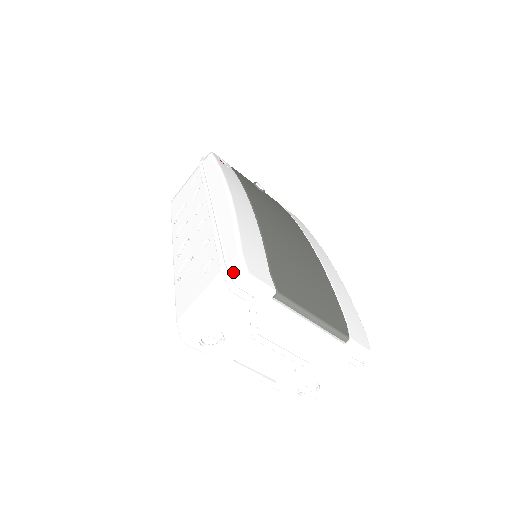
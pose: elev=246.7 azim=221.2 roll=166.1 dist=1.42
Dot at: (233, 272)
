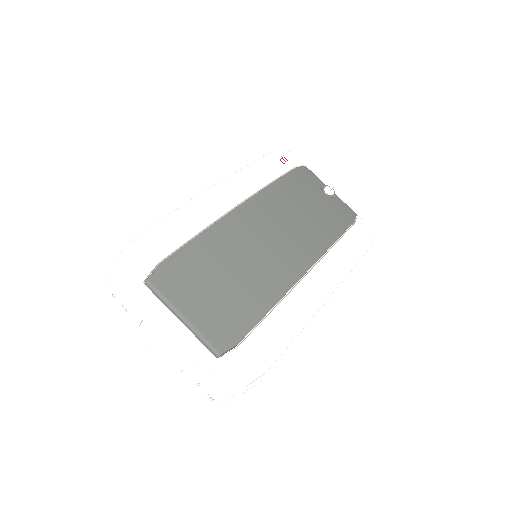
Dot at: occluded
